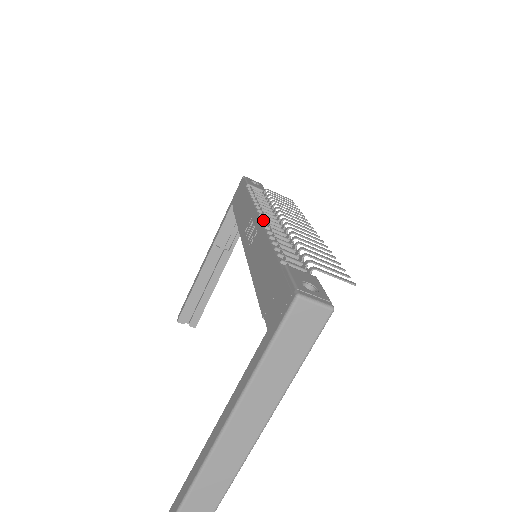
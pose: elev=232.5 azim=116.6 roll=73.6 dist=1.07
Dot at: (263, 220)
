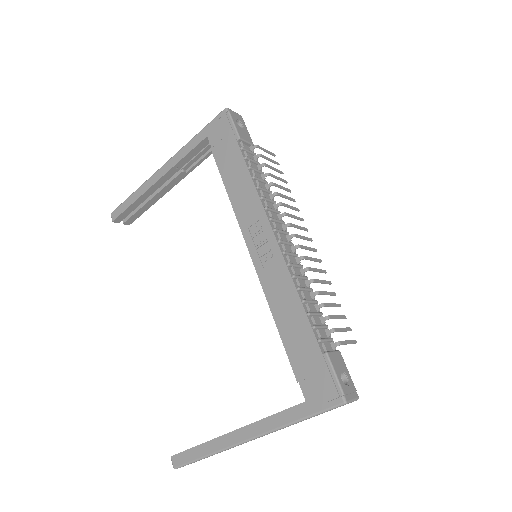
Dot at: (280, 243)
